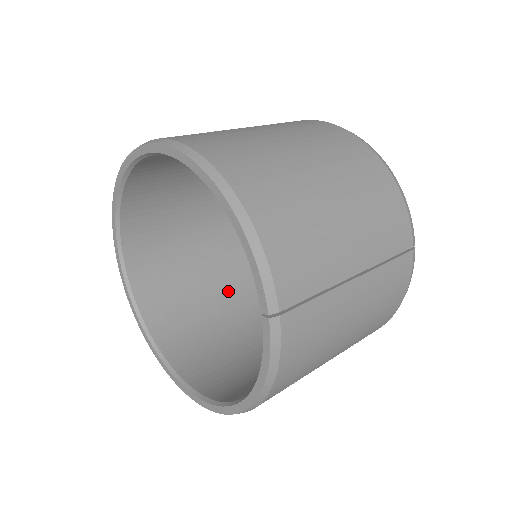
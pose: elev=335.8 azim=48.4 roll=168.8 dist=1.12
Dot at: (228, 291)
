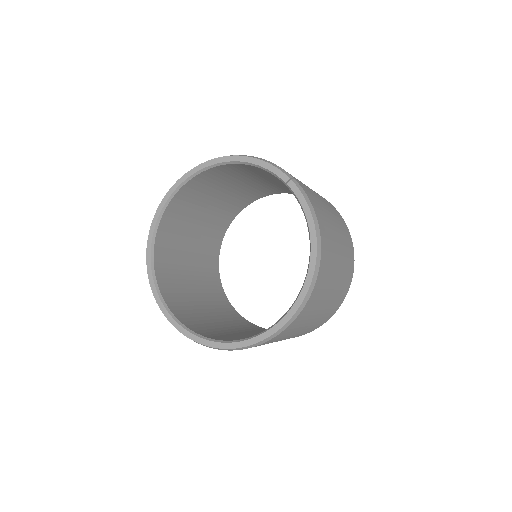
Dot at: (248, 331)
